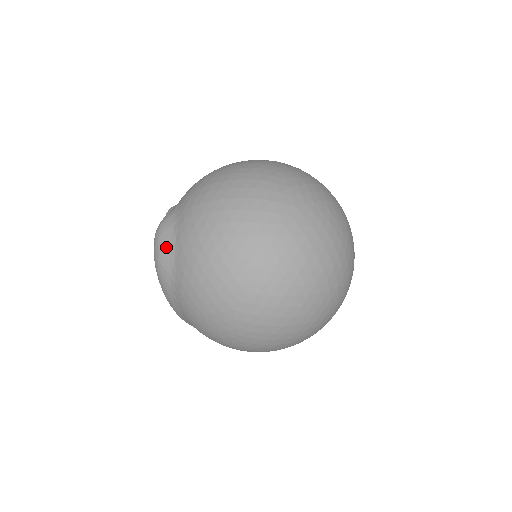
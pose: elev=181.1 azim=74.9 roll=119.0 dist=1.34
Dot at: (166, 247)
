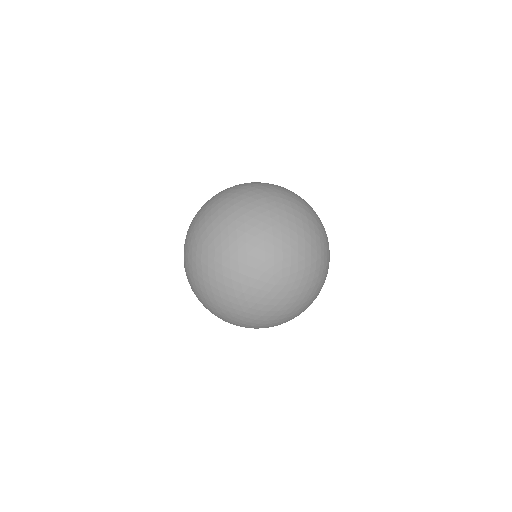
Dot at: occluded
